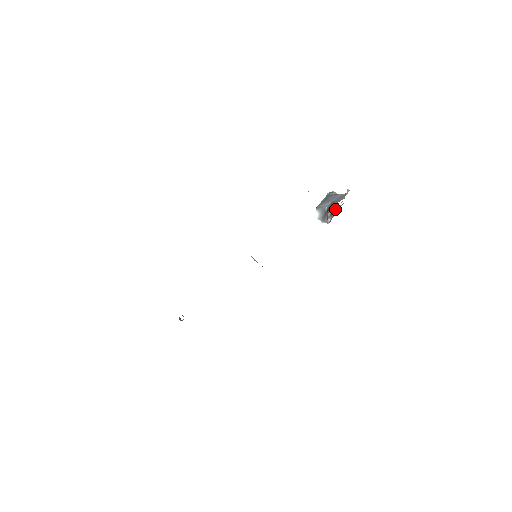
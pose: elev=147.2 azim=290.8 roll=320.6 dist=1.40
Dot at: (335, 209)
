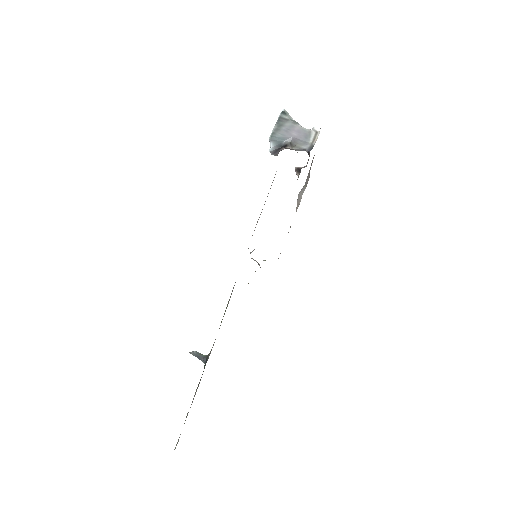
Dot at: (296, 150)
